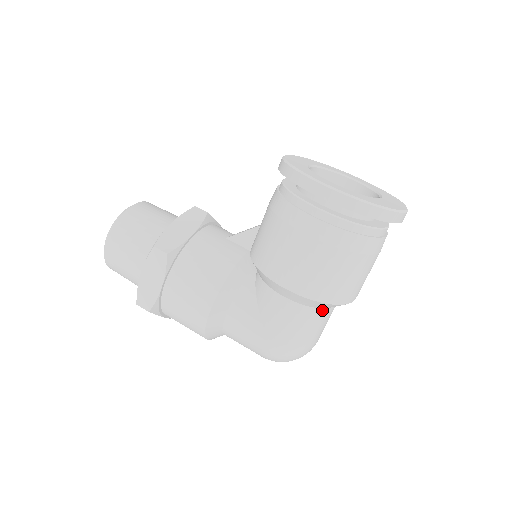
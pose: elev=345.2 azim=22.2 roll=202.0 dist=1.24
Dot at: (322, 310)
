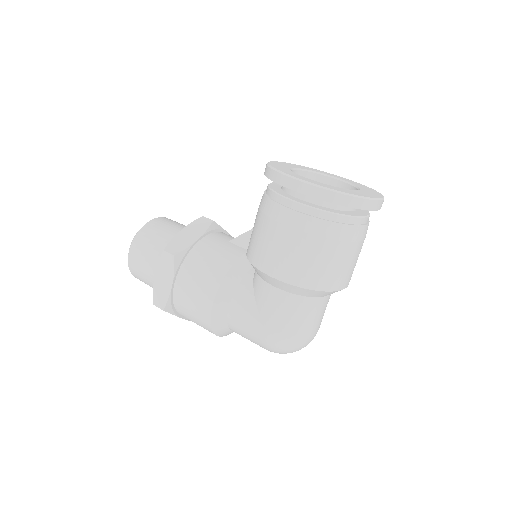
Dot at: (312, 299)
